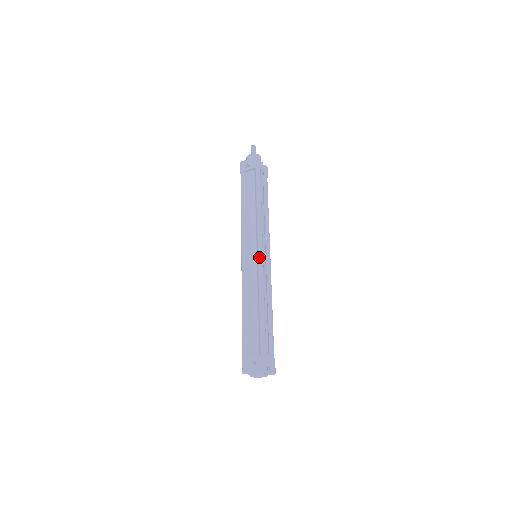
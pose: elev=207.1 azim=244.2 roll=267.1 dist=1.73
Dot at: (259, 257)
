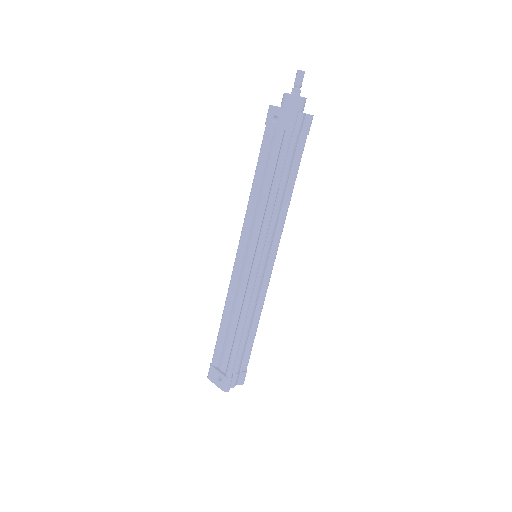
Dot at: (252, 271)
